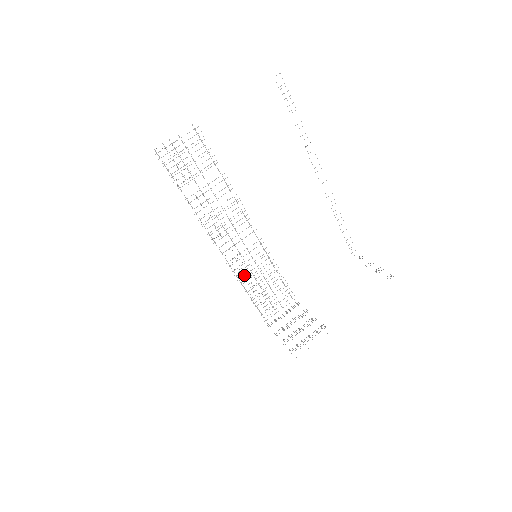
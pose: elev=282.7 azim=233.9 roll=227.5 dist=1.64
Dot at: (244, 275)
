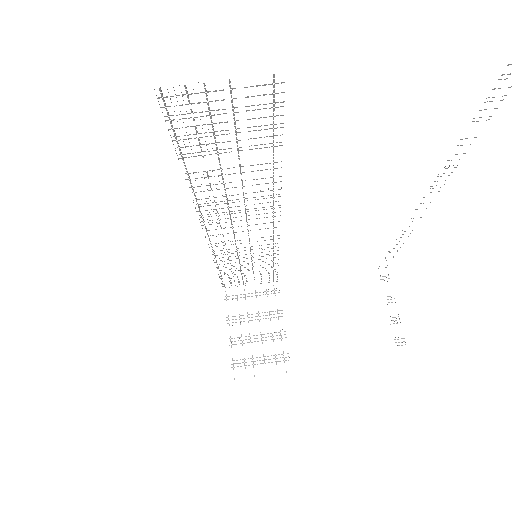
Dot at: occluded
